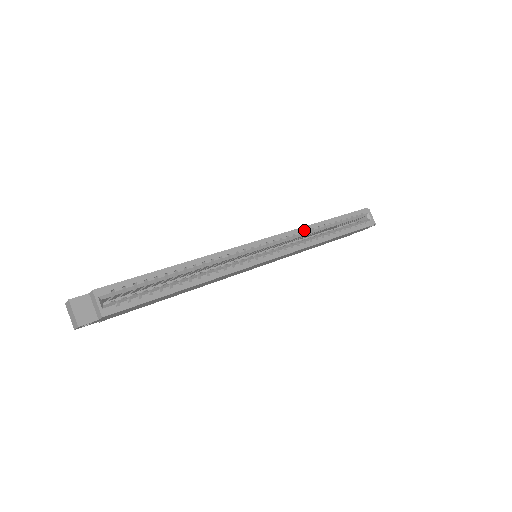
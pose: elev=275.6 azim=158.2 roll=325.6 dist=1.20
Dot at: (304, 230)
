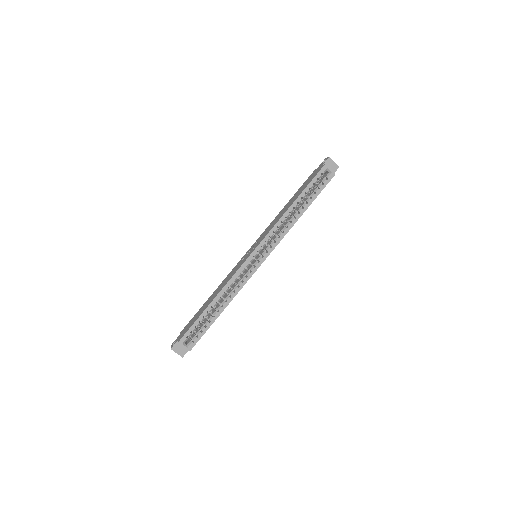
Dot at: (279, 223)
